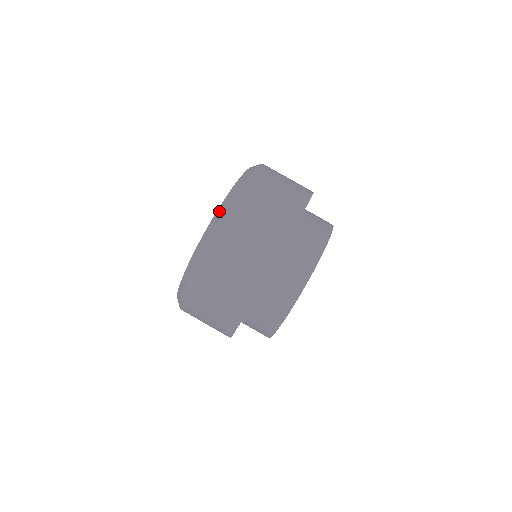
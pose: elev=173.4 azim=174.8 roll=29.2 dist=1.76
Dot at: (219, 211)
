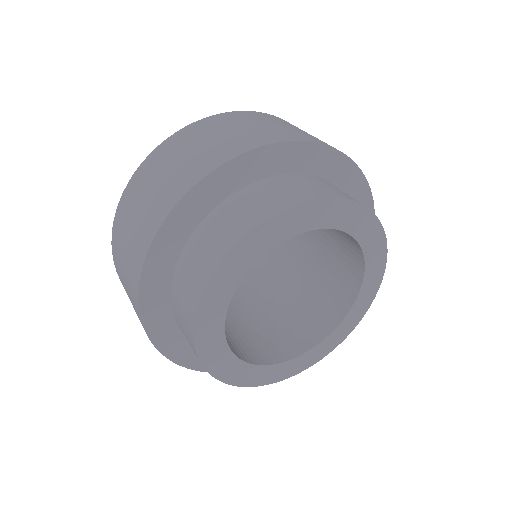
Dot at: occluded
